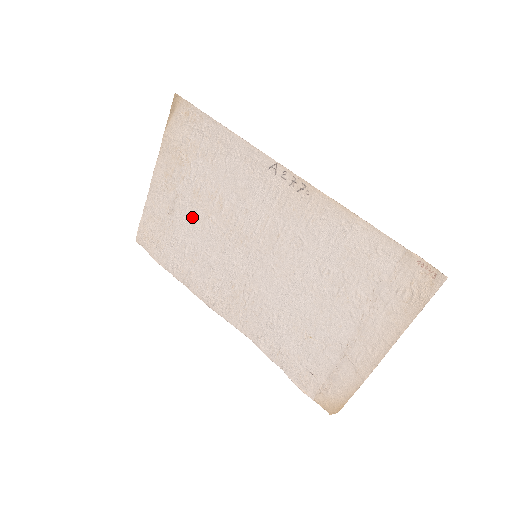
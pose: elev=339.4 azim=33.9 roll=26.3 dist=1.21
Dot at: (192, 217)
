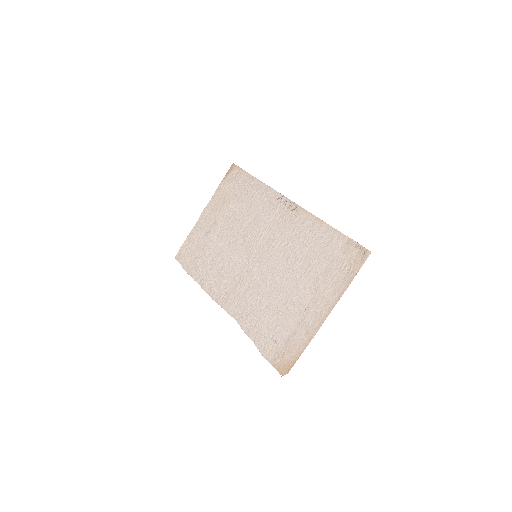
Dot at: (220, 235)
